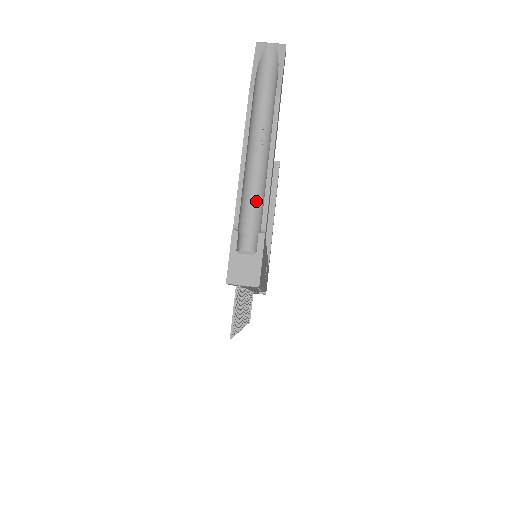
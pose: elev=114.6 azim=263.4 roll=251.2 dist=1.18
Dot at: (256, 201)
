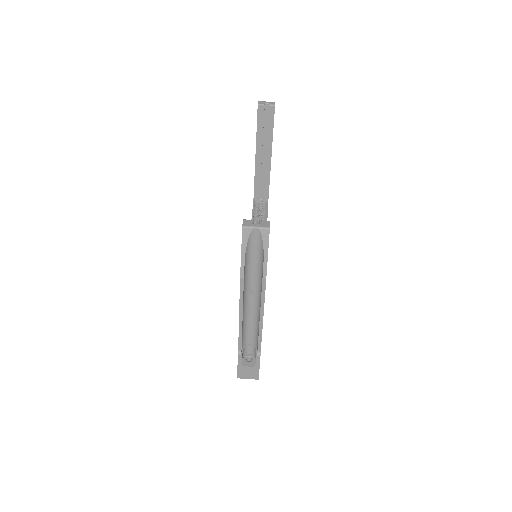
Dot at: (253, 328)
